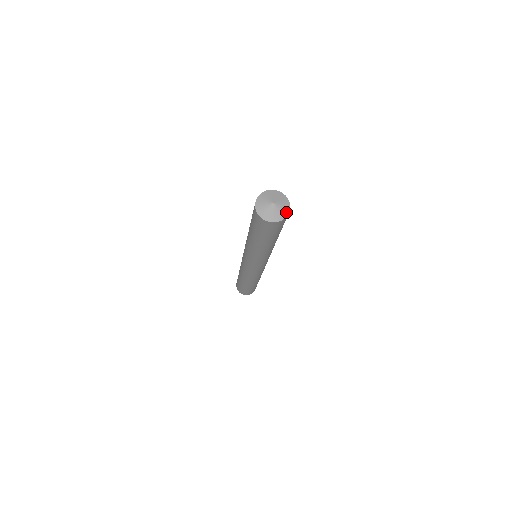
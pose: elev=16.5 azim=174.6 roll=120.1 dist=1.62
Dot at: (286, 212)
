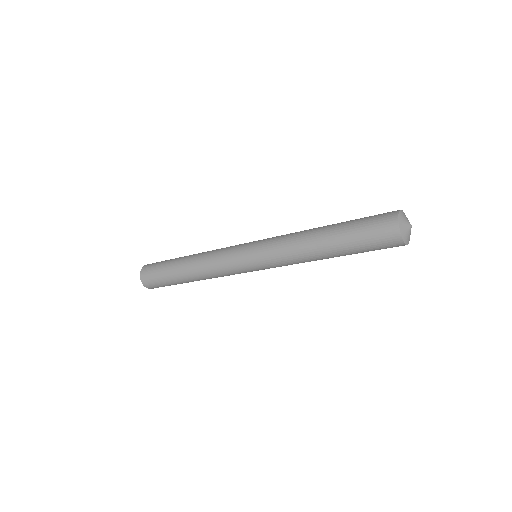
Dot at: (407, 242)
